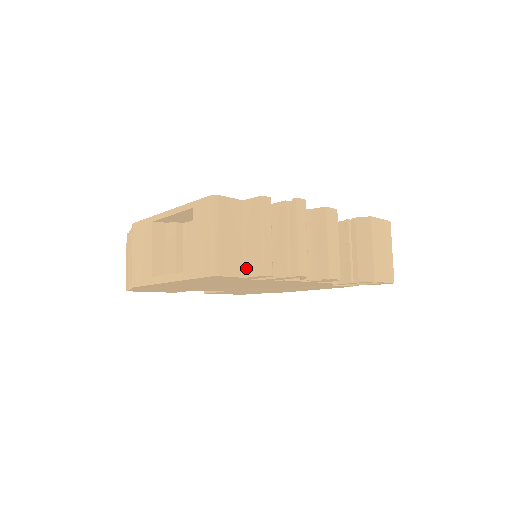
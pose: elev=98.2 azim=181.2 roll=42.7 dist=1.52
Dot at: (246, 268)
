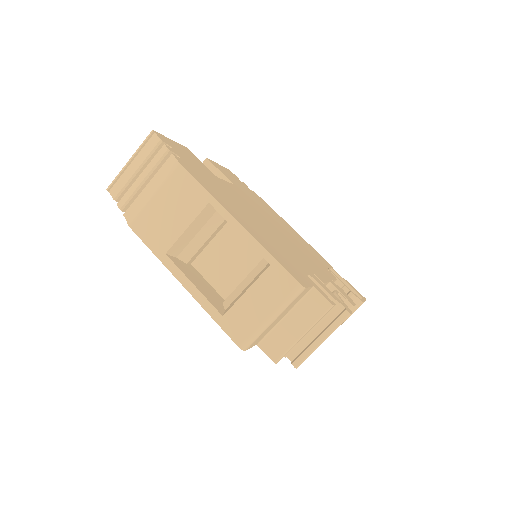
Dot at: (265, 340)
